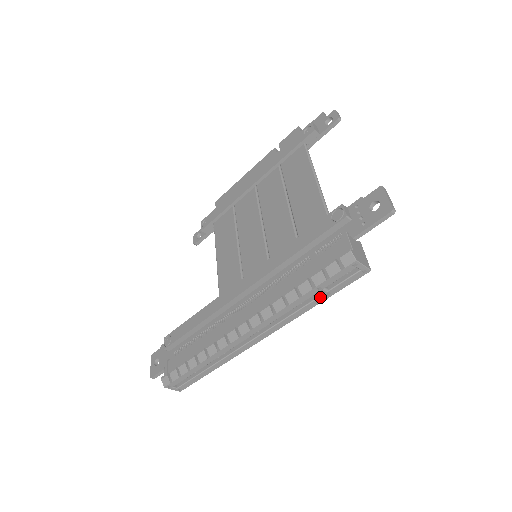
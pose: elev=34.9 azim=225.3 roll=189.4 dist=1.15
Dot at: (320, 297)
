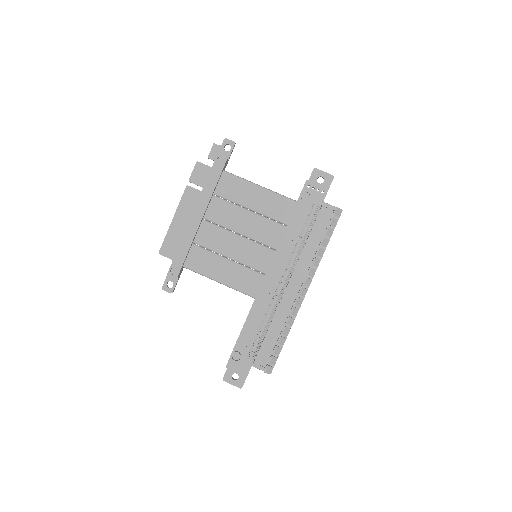
Dot at: occluded
